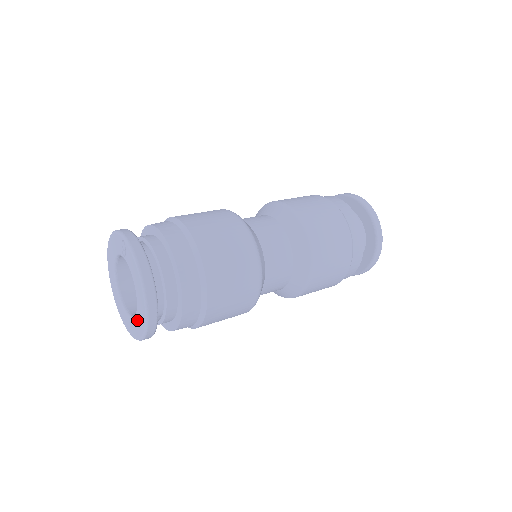
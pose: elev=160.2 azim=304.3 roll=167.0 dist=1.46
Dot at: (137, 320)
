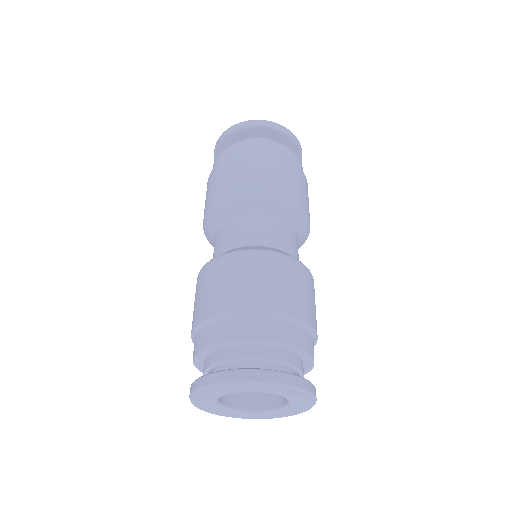
Dot at: (264, 415)
